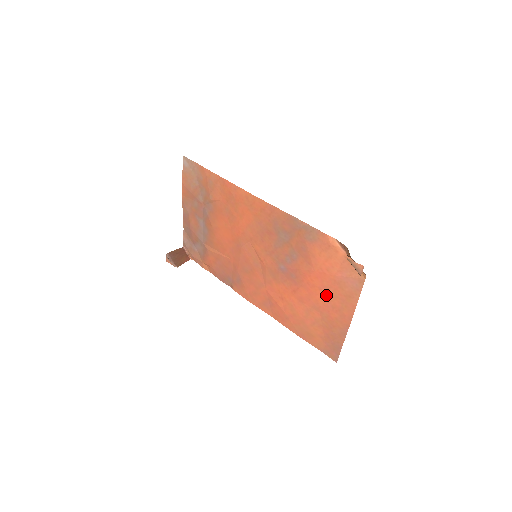
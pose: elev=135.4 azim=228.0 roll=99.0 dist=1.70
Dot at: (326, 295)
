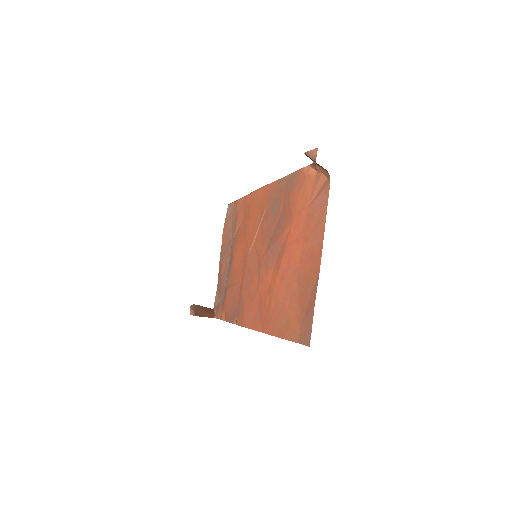
Dot at: (302, 244)
